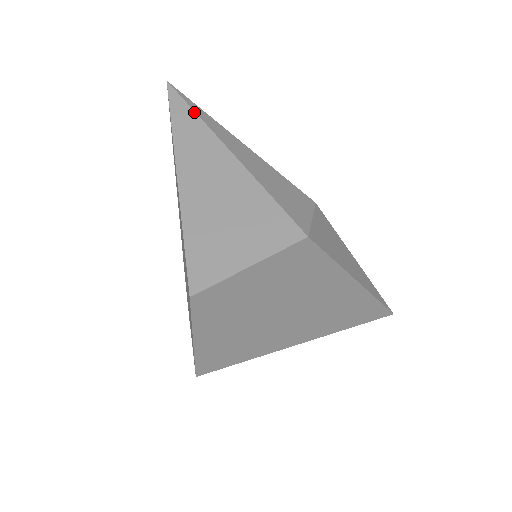
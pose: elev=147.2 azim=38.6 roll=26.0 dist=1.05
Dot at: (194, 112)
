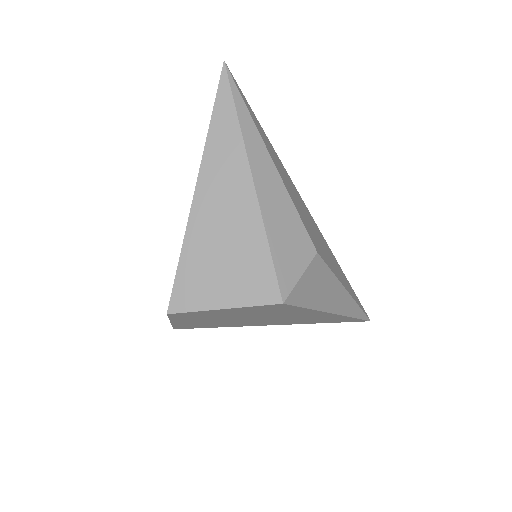
Dot at: (237, 117)
